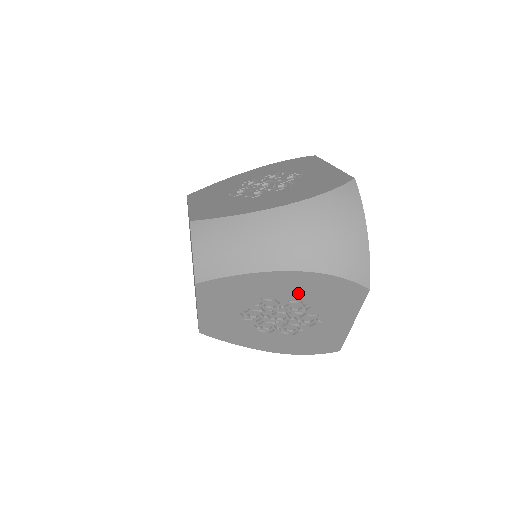
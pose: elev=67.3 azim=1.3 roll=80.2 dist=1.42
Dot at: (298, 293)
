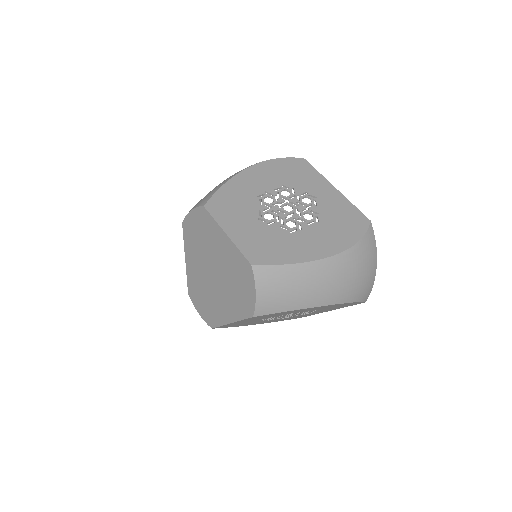
Dot at: occluded
